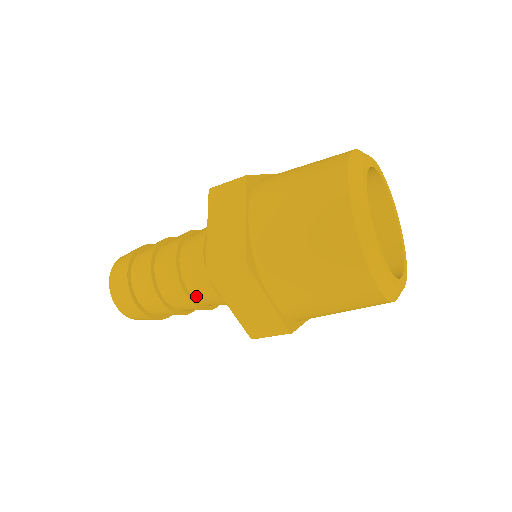
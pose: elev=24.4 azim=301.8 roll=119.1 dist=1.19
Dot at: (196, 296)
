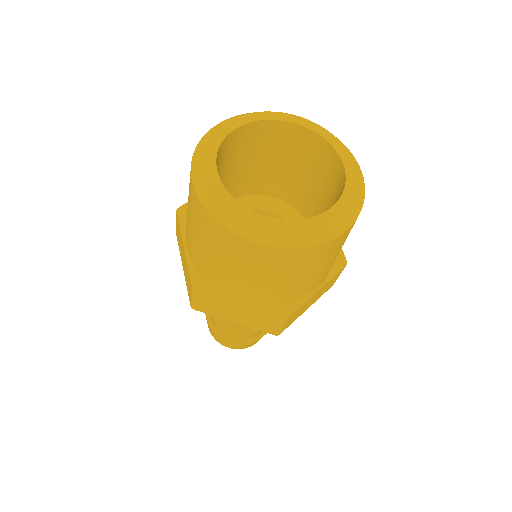
Dot at: occluded
